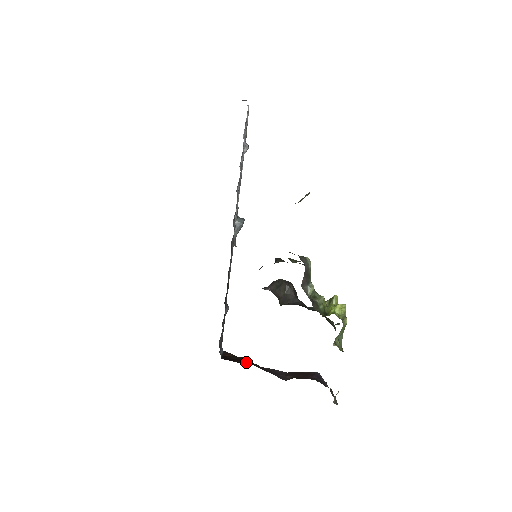
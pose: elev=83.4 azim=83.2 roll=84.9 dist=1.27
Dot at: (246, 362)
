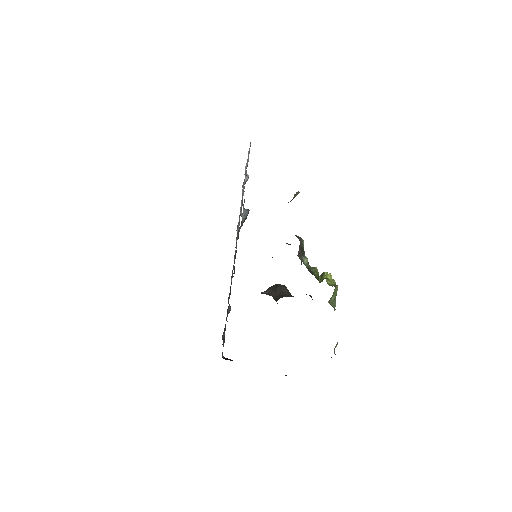
Dot at: occluded
